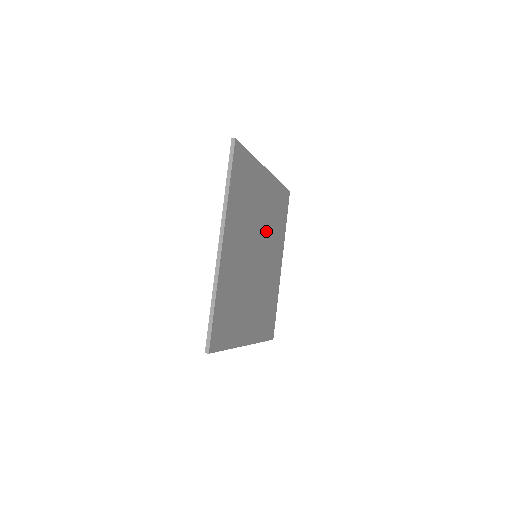
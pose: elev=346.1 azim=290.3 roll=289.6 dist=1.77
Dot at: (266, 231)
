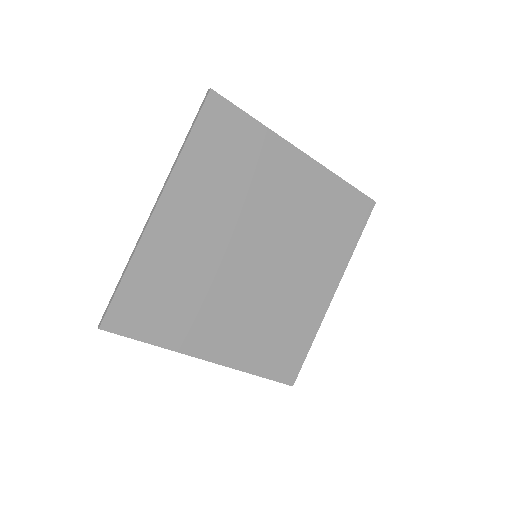
Dot at: (289, 232)
